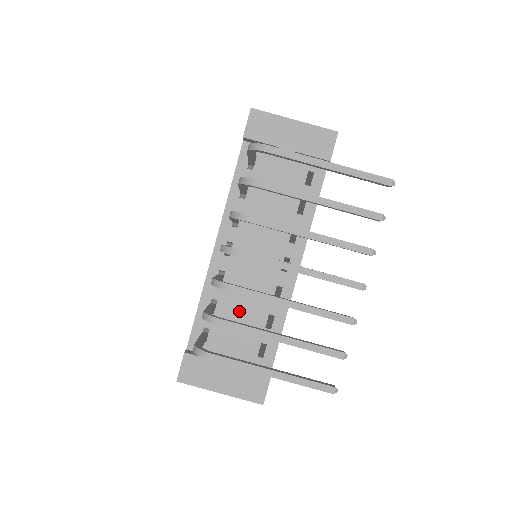
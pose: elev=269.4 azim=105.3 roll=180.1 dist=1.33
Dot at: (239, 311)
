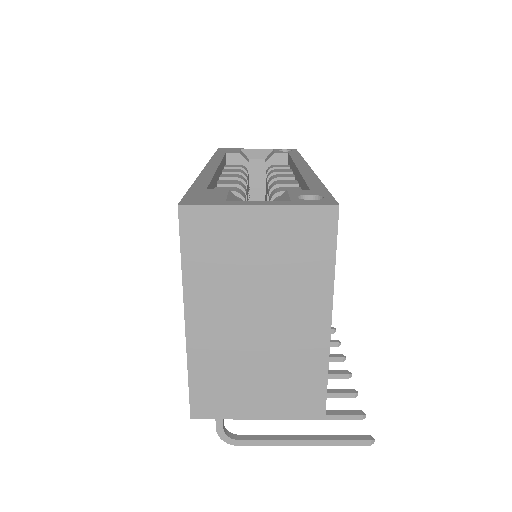
Dot at: occluded
